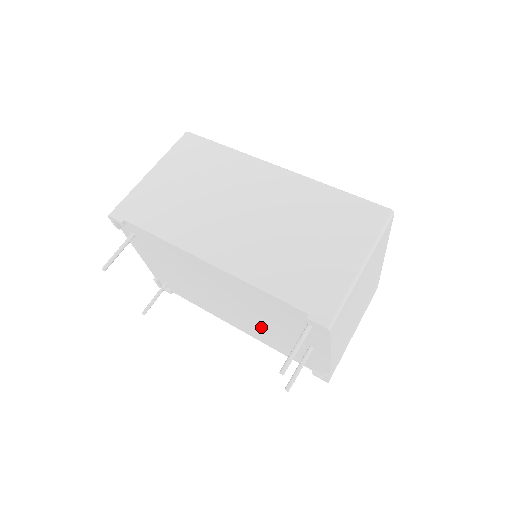
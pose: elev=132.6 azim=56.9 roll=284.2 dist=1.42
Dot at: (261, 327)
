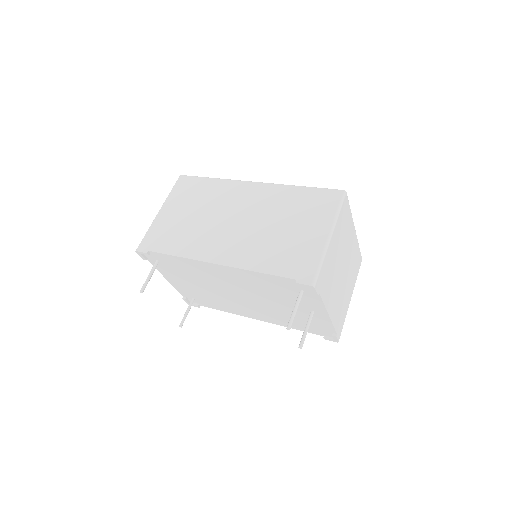
Dot at: (273, 309)
